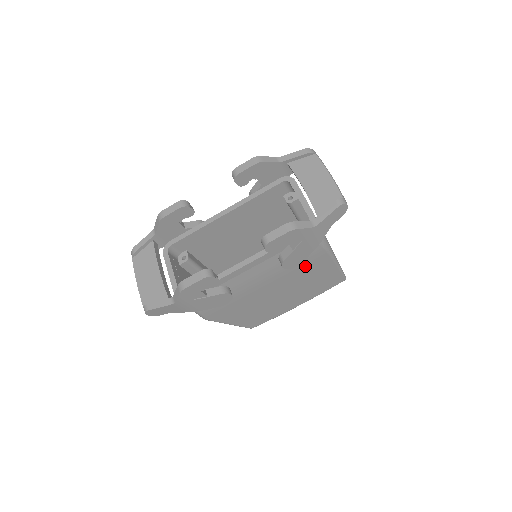
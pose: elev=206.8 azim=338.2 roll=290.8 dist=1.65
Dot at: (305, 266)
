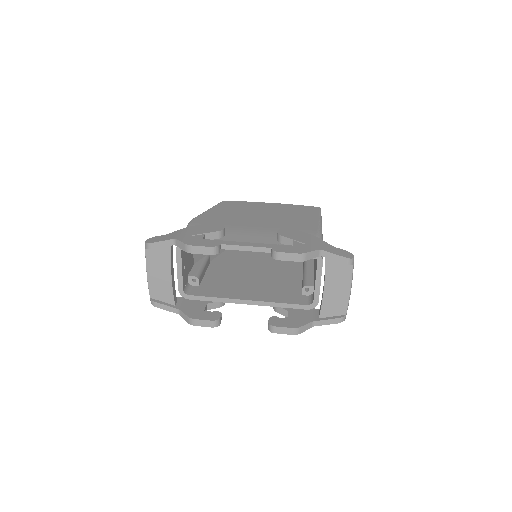
Dot at: occluded
